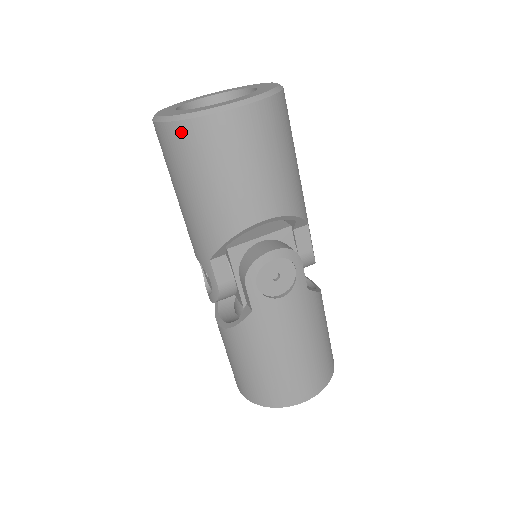
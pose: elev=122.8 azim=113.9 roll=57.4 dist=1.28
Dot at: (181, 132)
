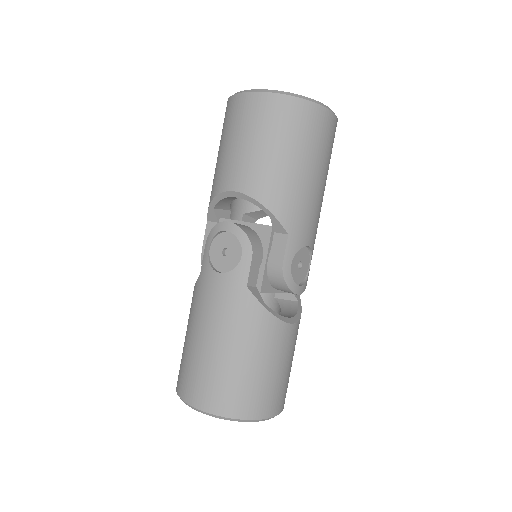
Dot at: (226, 109)
